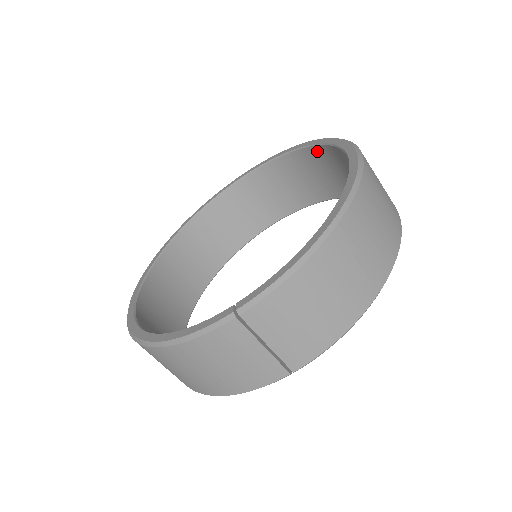
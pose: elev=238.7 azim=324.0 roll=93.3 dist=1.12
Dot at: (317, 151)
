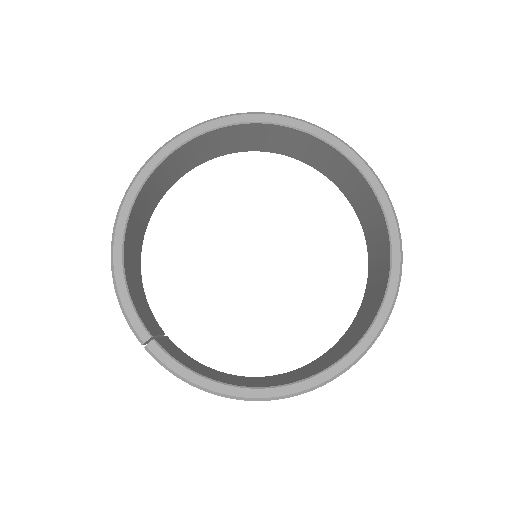
Dot at: (384, 289)
